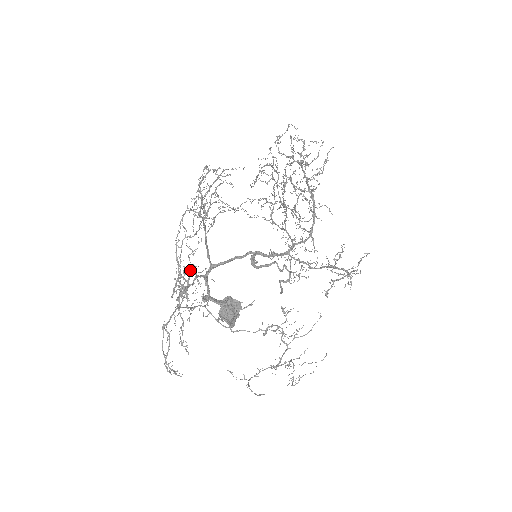
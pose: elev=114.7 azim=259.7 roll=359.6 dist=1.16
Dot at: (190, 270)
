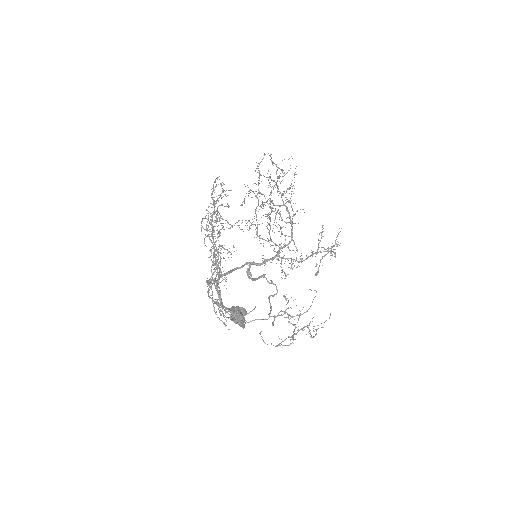
Dot at: (218, 252)
